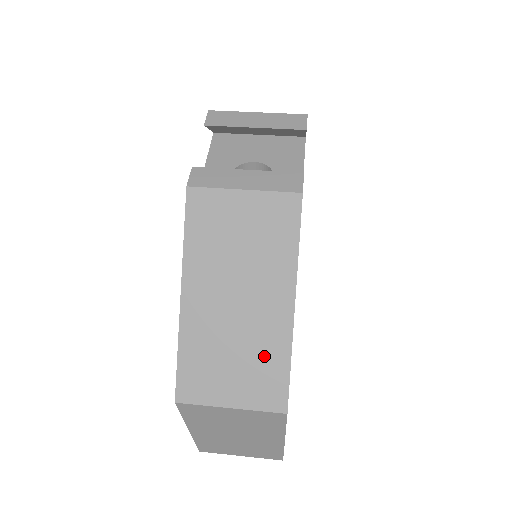
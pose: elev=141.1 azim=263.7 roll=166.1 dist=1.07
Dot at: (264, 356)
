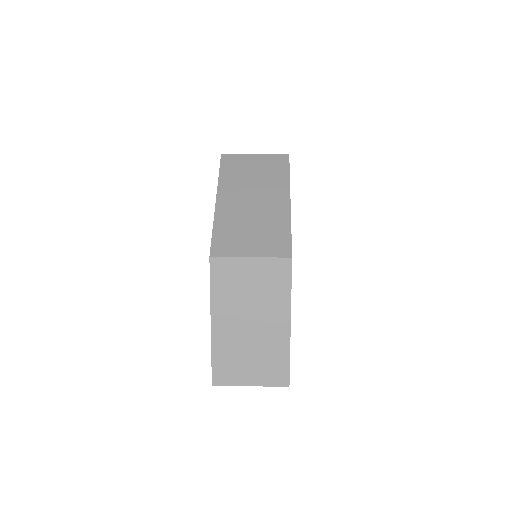
Dot at: (273, 227)
